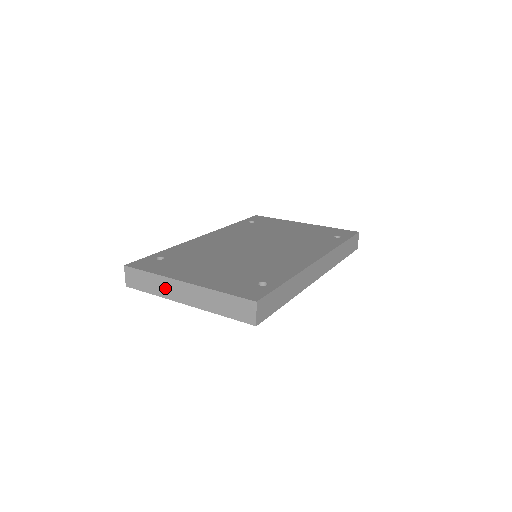
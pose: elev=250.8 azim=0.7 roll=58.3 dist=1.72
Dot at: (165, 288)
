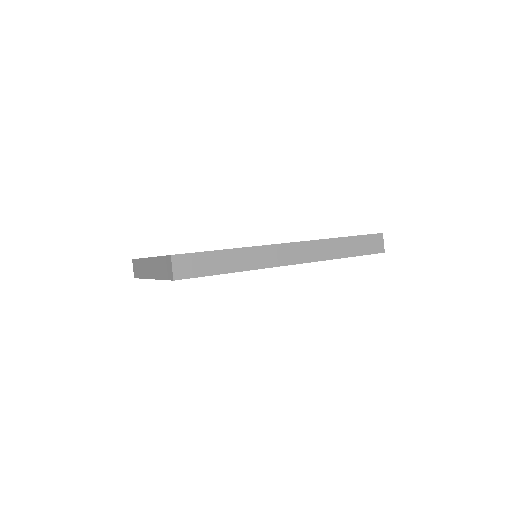
Dot at: (144, 269)
